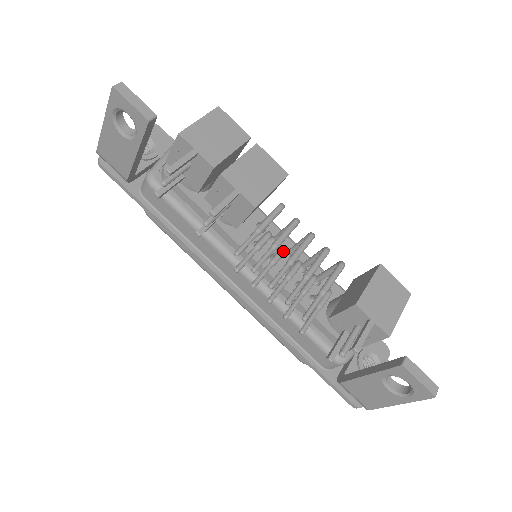
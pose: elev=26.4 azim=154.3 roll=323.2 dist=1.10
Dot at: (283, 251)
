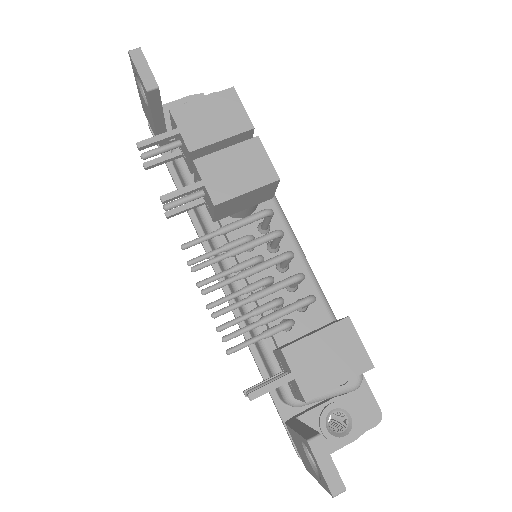
Dot at: (253, 261)
